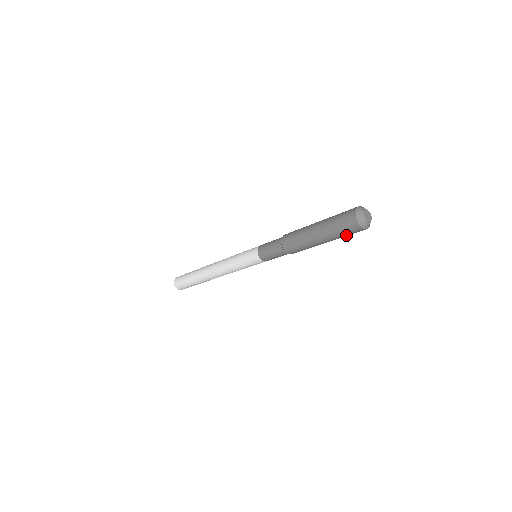
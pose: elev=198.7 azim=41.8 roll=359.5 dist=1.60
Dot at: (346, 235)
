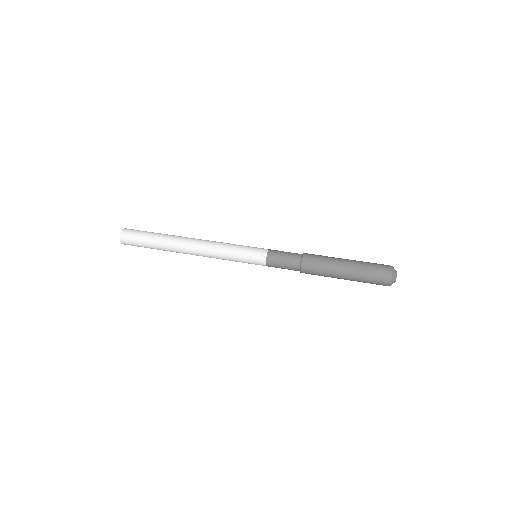
Dot at: occluded
